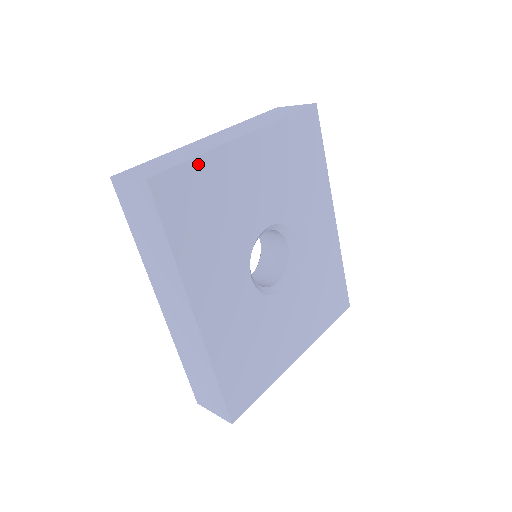
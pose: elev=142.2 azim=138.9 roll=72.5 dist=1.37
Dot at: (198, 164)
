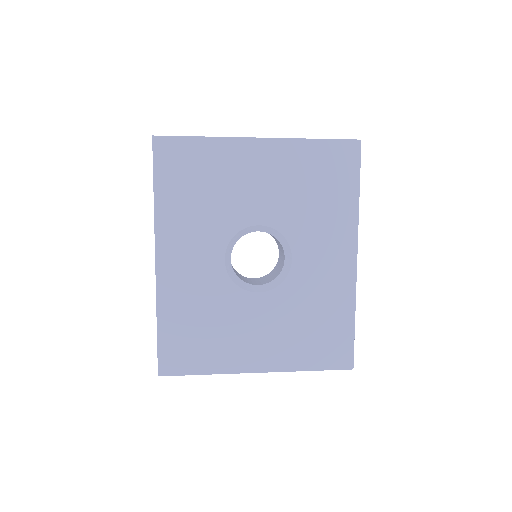
Dot at: (202, 143)
